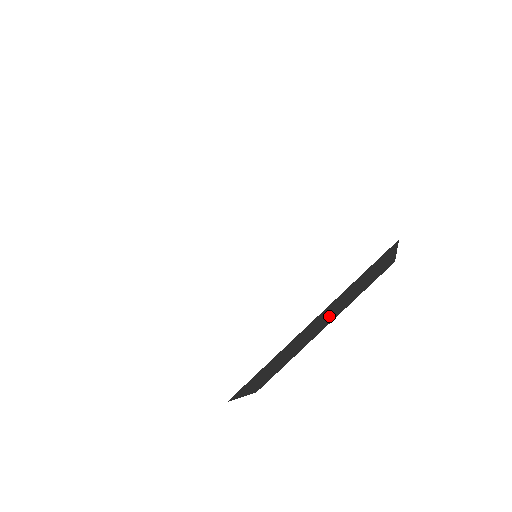
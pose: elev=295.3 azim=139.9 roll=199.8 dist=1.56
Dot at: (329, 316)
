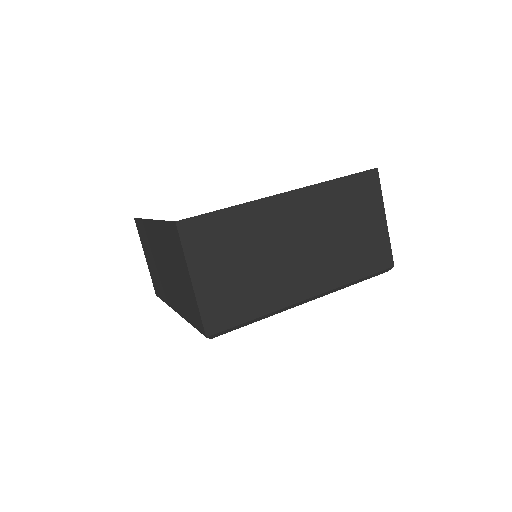
Dot at: (311, 249)
